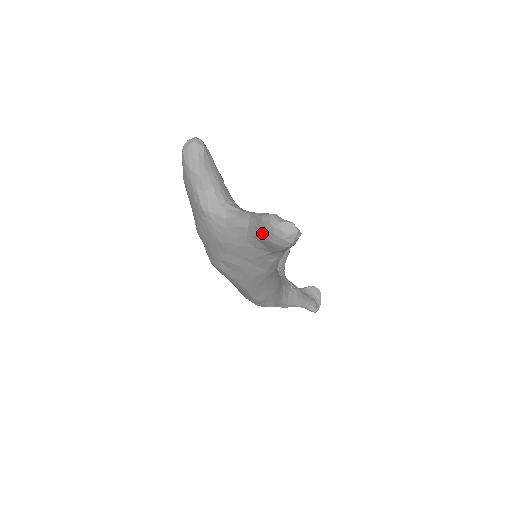
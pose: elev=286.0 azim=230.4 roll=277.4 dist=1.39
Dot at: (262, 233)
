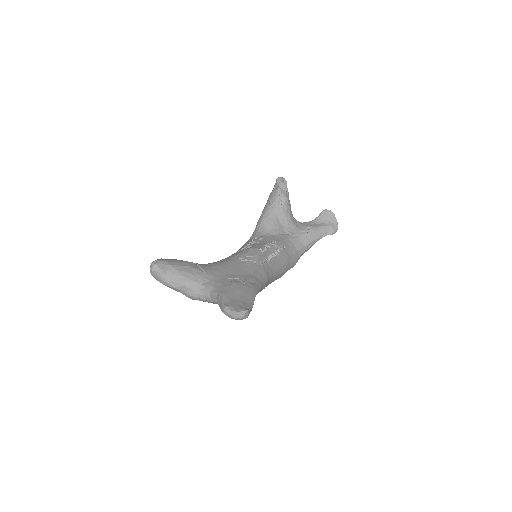
Dot at: occluded
